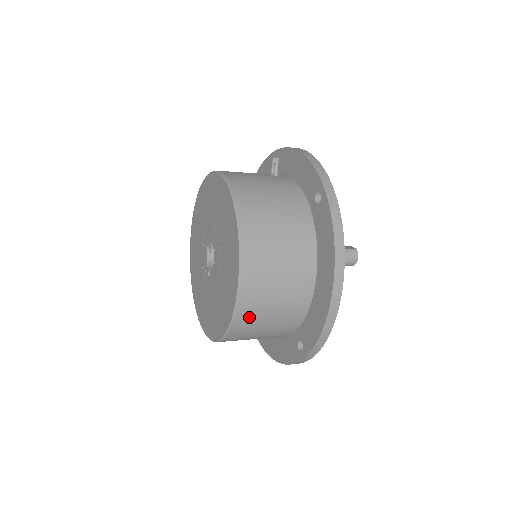
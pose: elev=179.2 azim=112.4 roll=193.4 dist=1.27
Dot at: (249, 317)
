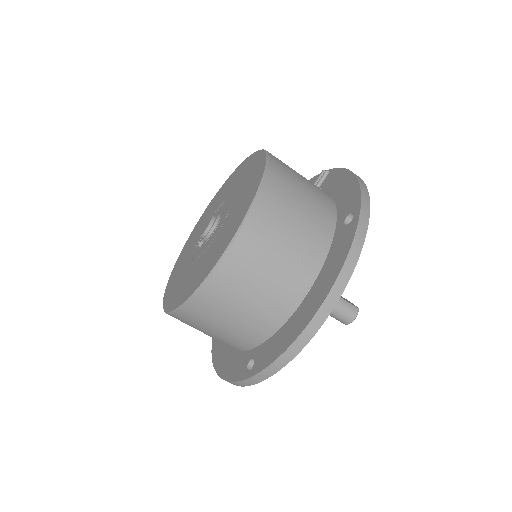
Dot at: (215, 298)
